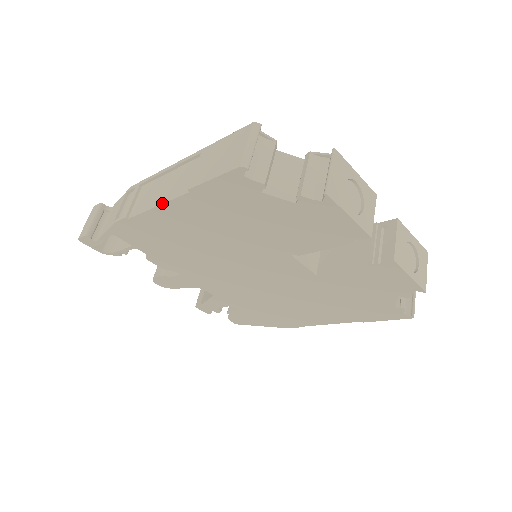
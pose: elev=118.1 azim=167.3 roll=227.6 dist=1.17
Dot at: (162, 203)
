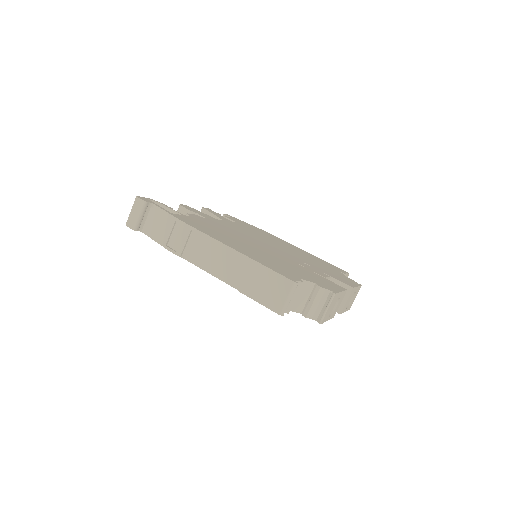
Dot at: (215, 276)
